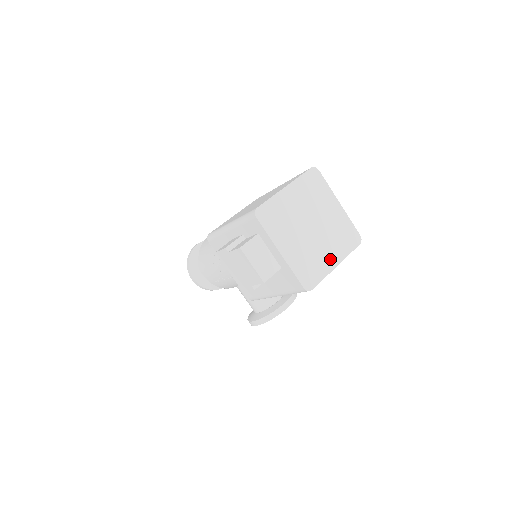
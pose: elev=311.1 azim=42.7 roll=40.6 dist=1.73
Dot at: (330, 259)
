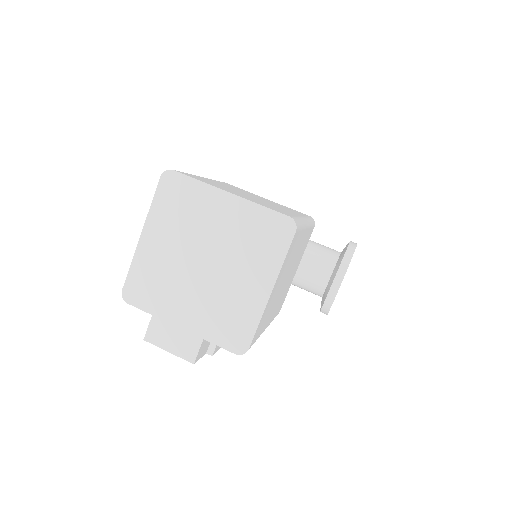
Dot at: (255, 289)
